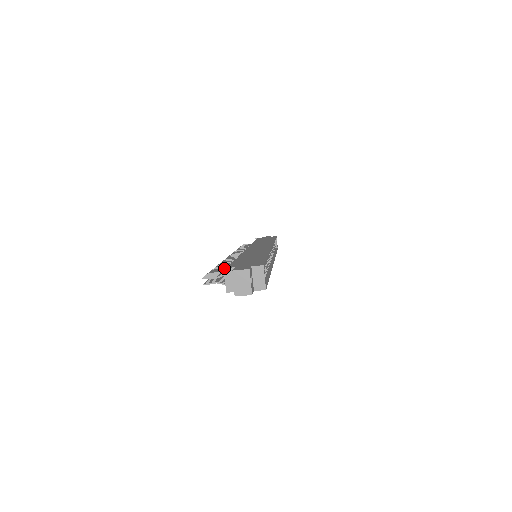
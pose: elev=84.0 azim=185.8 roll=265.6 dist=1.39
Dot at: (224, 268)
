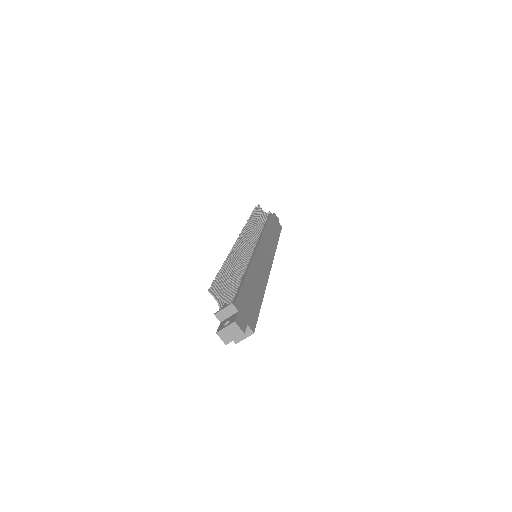
Dot at: (233, 303)
